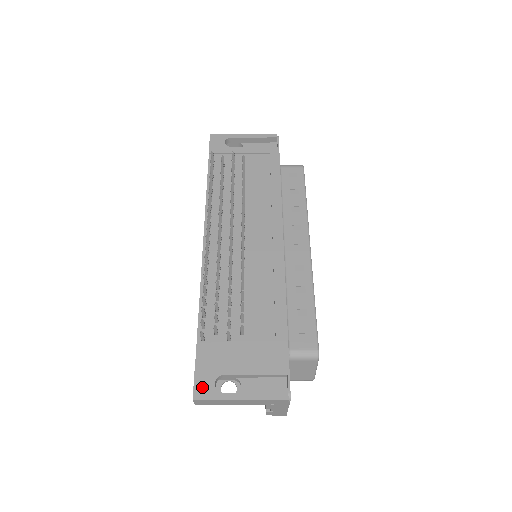
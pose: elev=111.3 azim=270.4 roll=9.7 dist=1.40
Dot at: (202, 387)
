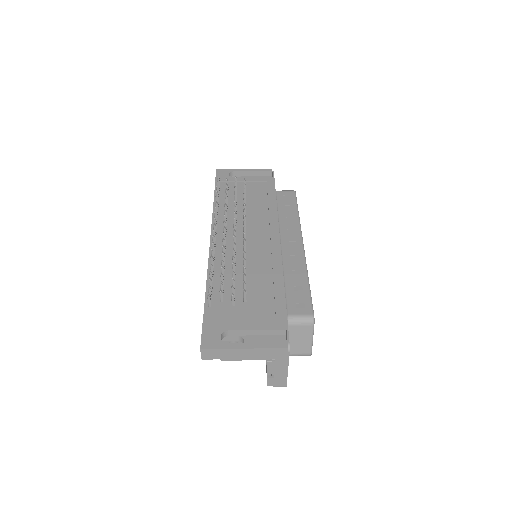
Dot at: (209, 339)
